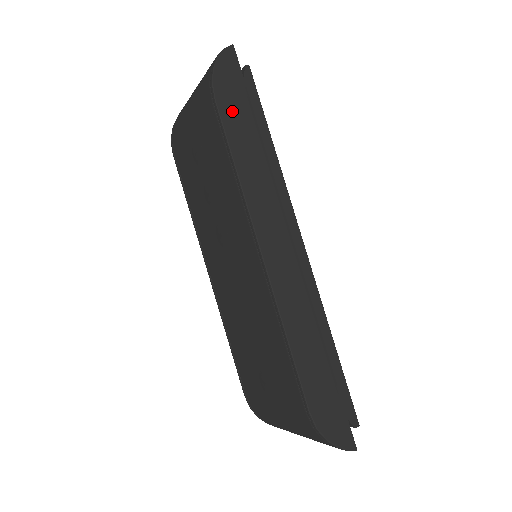
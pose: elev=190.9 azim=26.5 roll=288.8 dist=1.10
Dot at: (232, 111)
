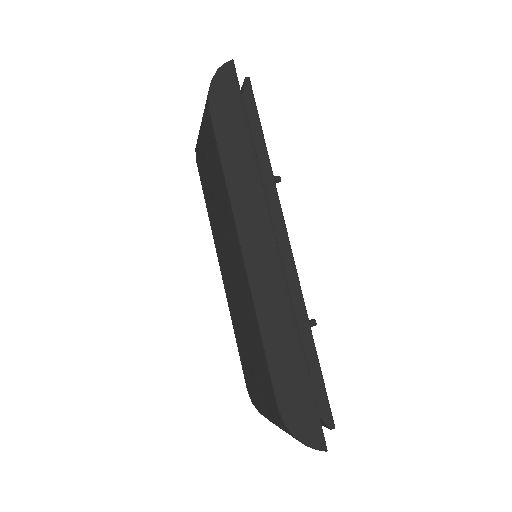
Dot at: (226, 120)
